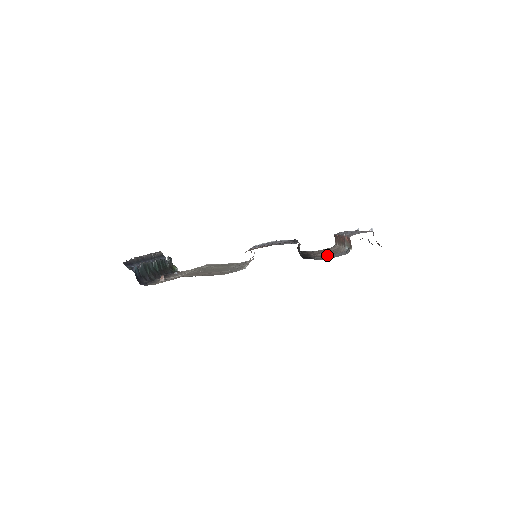
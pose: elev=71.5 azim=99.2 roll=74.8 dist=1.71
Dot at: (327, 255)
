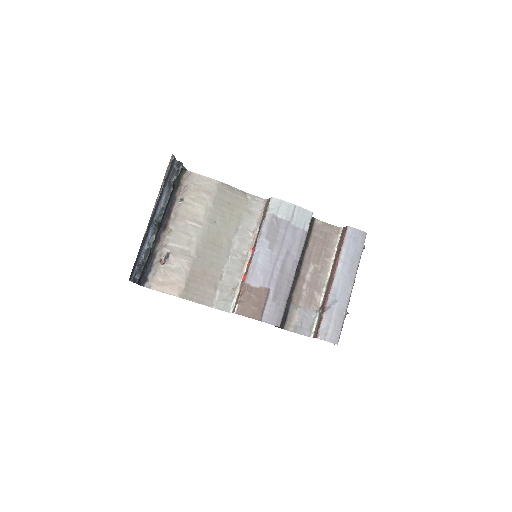
Dot at: (304, 301)
